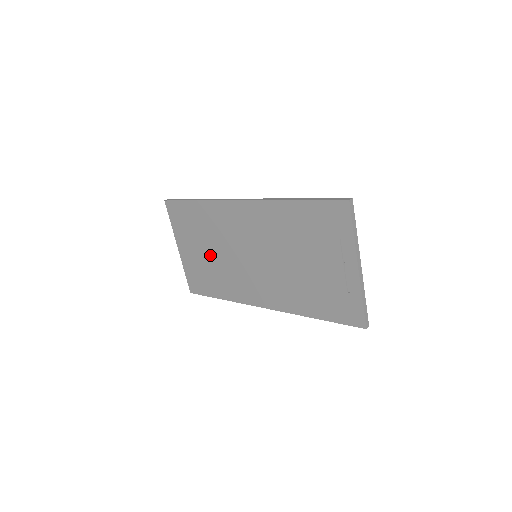
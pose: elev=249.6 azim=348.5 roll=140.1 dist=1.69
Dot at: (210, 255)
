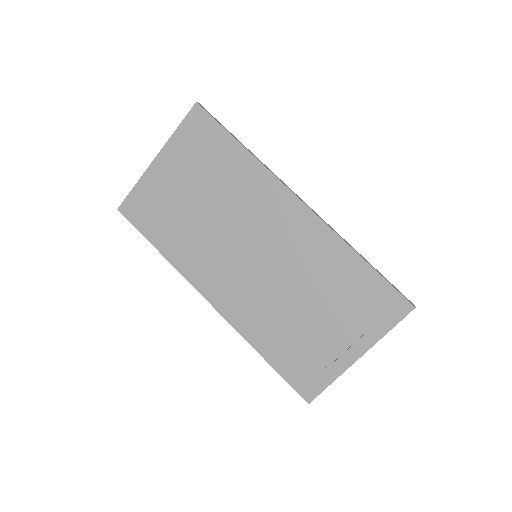
Dot at: (196, 204)
